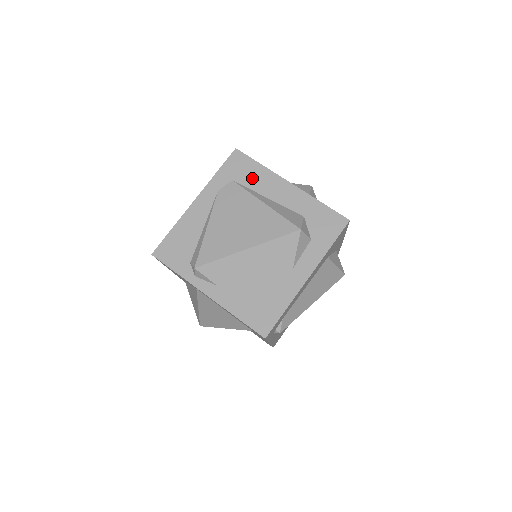
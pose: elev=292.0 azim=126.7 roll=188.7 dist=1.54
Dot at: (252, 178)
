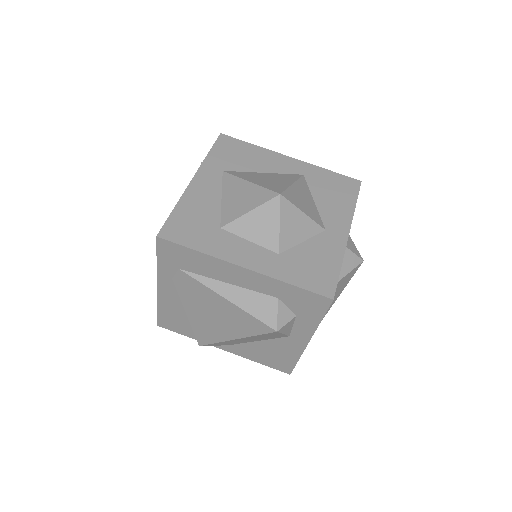
Dot at: (197, 266)
